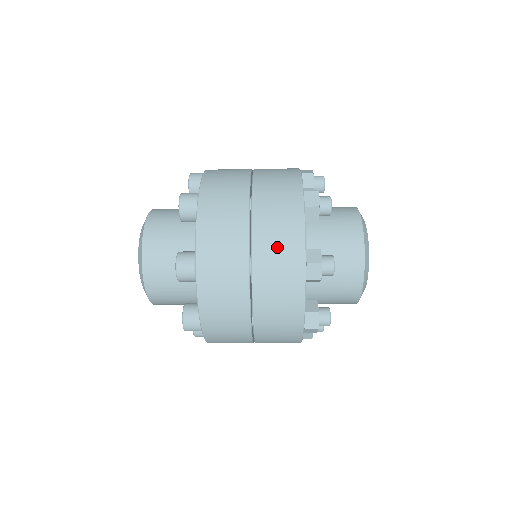
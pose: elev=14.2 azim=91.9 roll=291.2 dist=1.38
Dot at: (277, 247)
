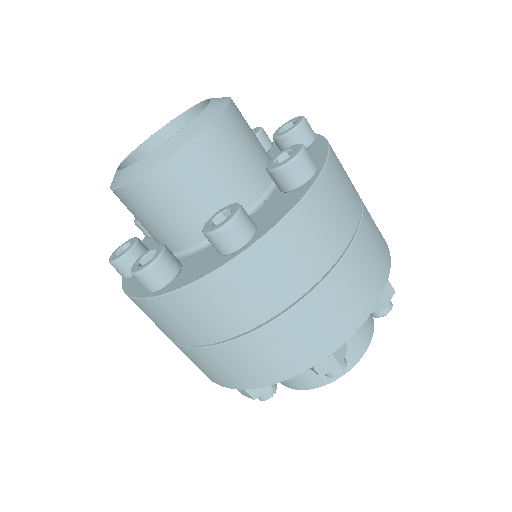
Dot at: (331, 315)
